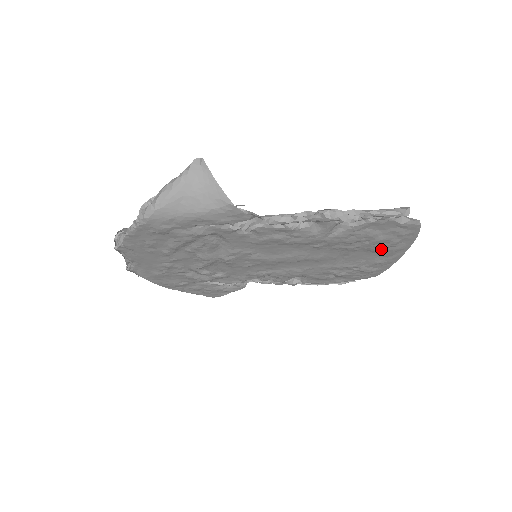
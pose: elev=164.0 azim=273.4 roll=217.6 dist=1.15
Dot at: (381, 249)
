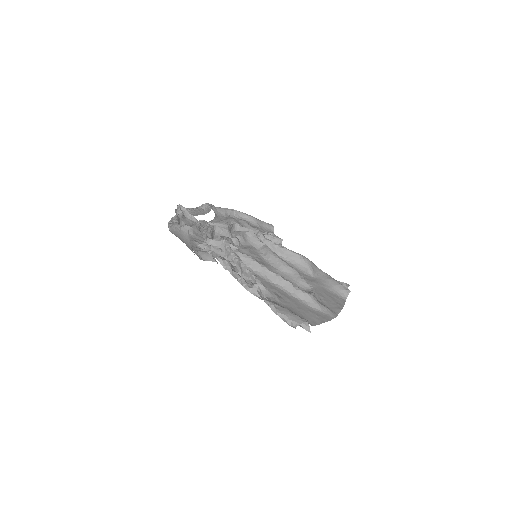
Dot at: (315, 313)
